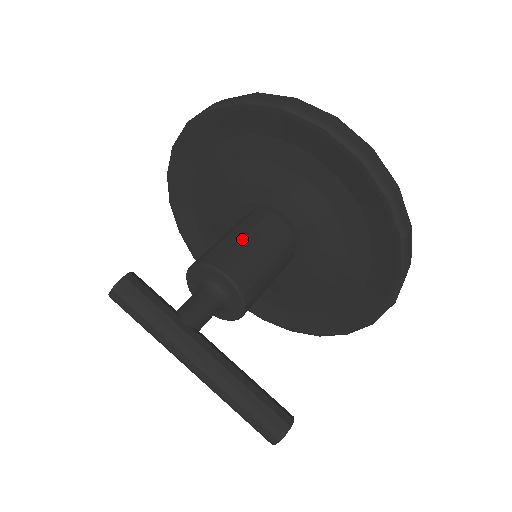
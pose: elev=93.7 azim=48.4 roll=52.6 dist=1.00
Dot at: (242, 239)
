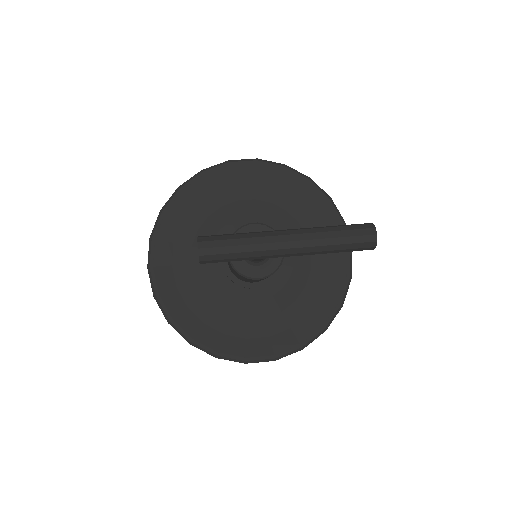
Dot at: occluded
